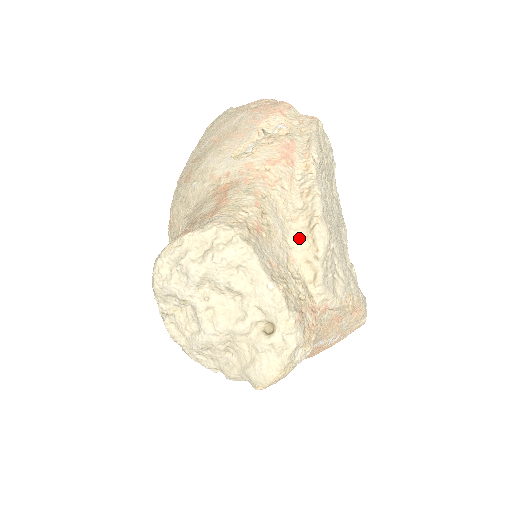
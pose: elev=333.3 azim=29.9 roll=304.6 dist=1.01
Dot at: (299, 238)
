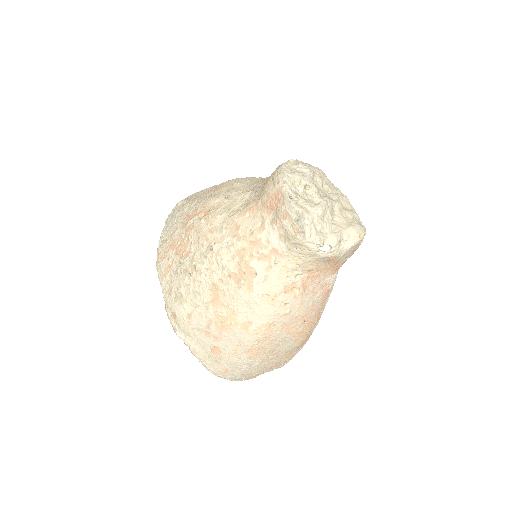
Dot at: occluded
